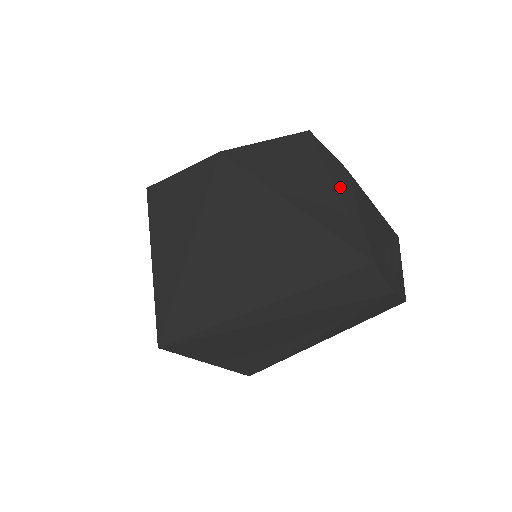
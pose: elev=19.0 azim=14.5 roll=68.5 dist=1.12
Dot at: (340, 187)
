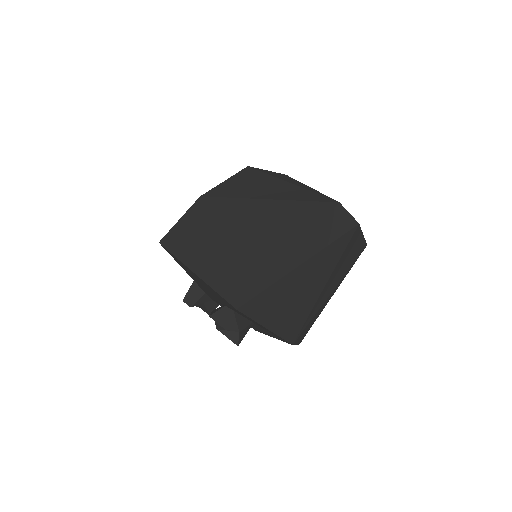
Dot at: (290, 182)
